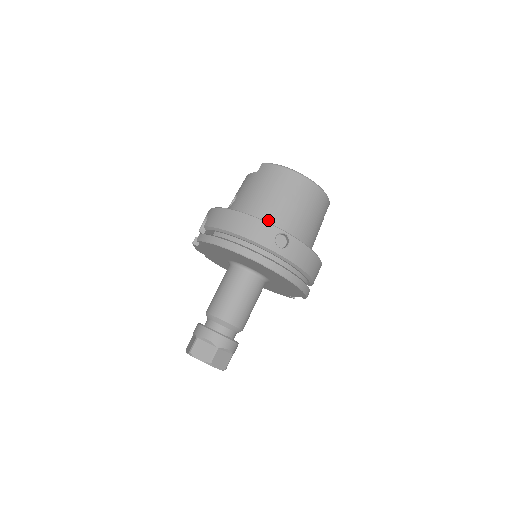
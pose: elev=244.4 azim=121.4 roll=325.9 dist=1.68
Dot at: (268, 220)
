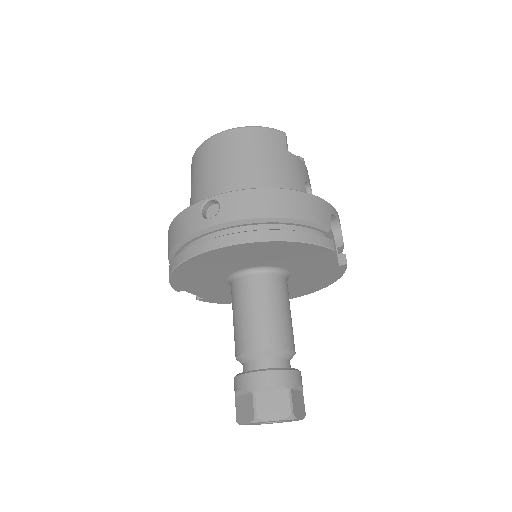
Dot at: occluded
